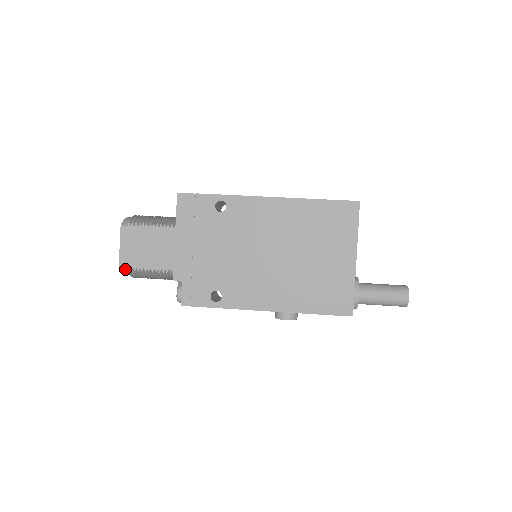
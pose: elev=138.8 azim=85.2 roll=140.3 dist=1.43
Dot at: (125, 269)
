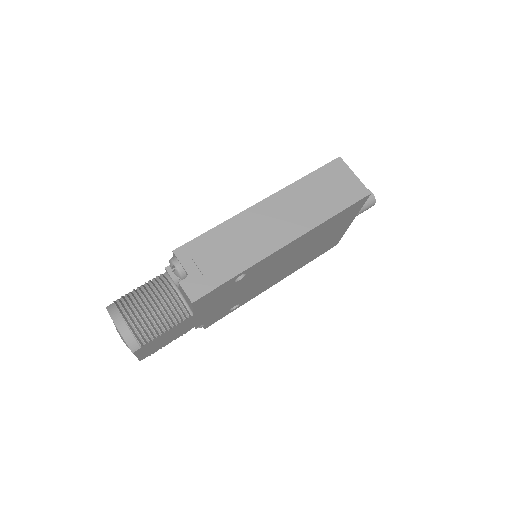
Dot at: occluded
